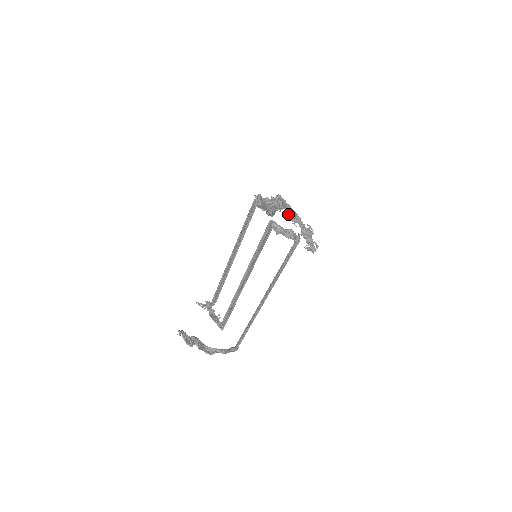
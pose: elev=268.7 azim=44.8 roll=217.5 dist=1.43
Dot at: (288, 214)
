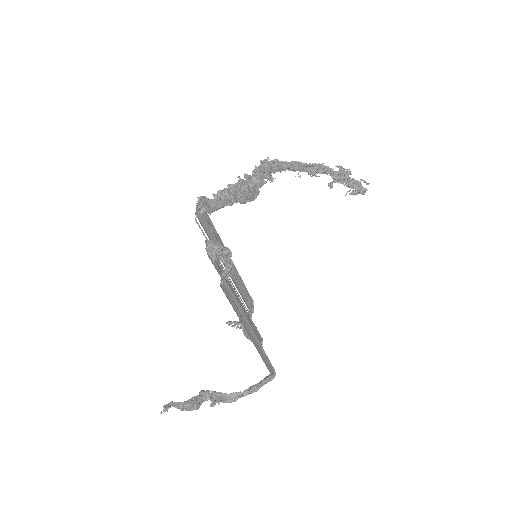
Dot at: occluded
